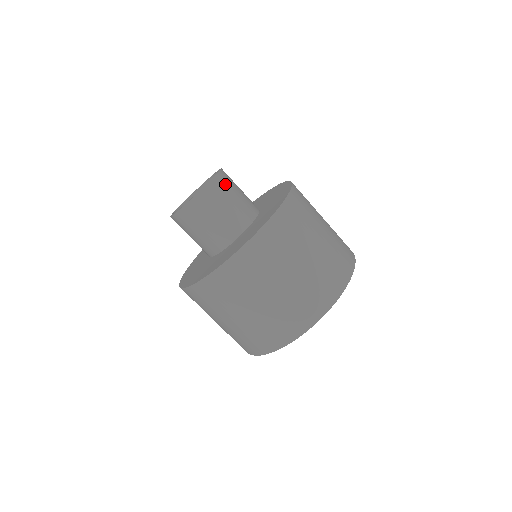
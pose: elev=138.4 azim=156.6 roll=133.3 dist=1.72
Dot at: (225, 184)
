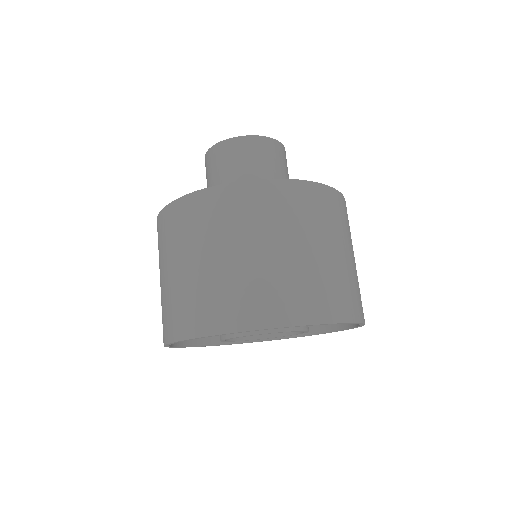
Dot at: (256, 149)
